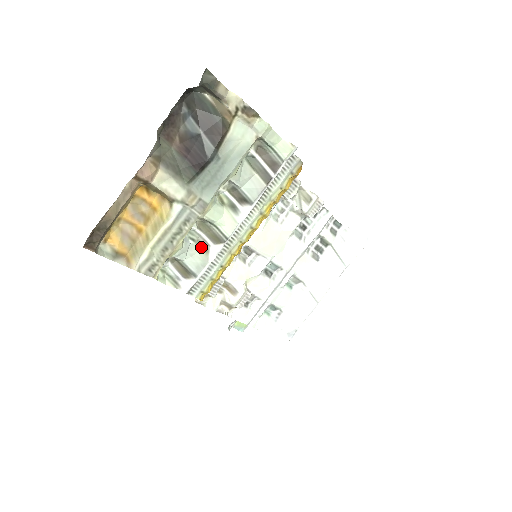
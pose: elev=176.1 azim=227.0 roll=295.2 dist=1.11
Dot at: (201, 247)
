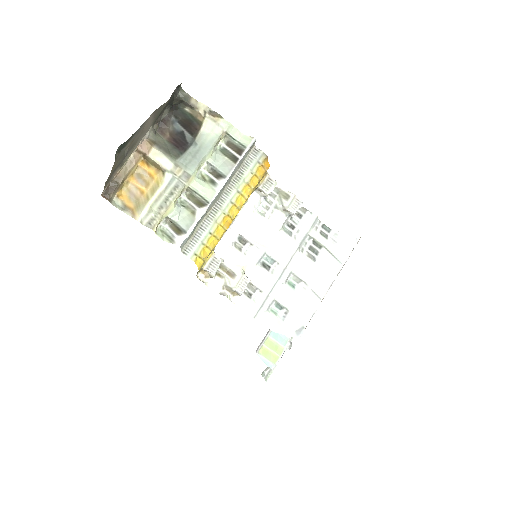
Dot at: (190, 211)
